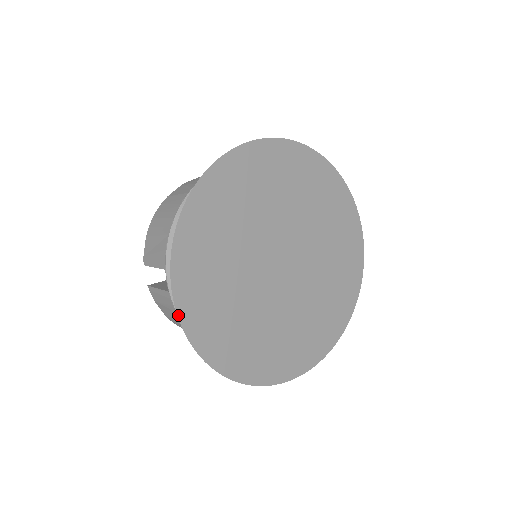
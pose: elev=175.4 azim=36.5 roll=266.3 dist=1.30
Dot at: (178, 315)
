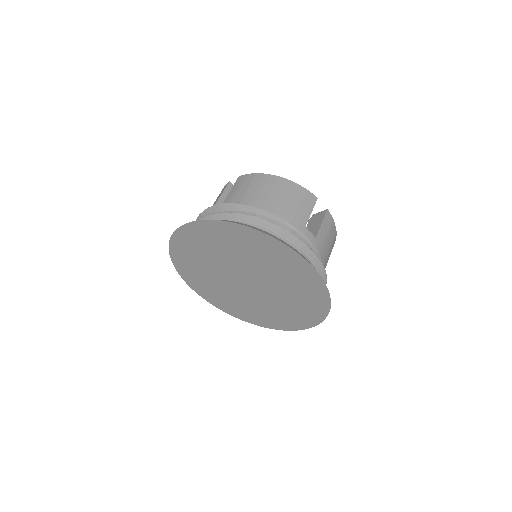
Dot at: (206, 300)
